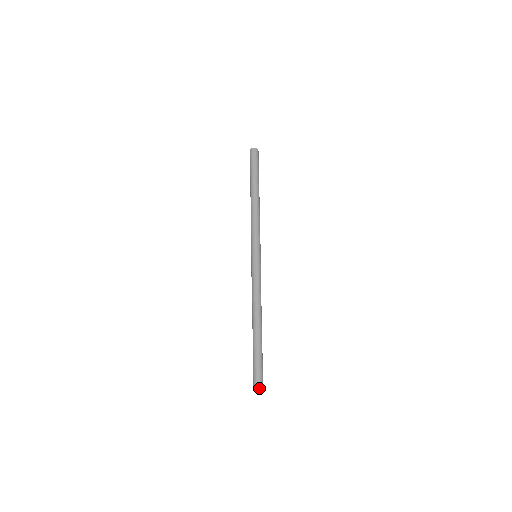
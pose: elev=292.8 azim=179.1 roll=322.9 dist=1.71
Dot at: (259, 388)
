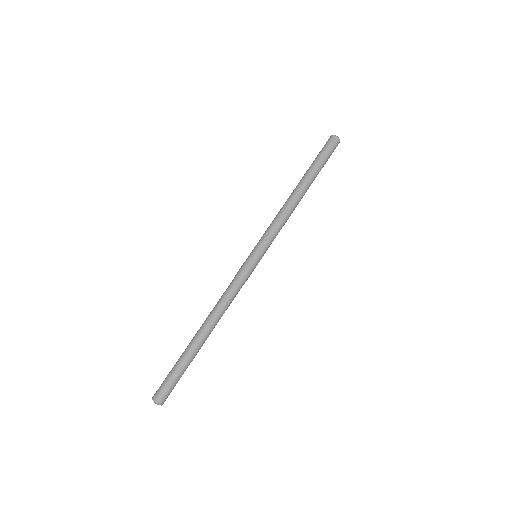
Dot at: (155, 399)
